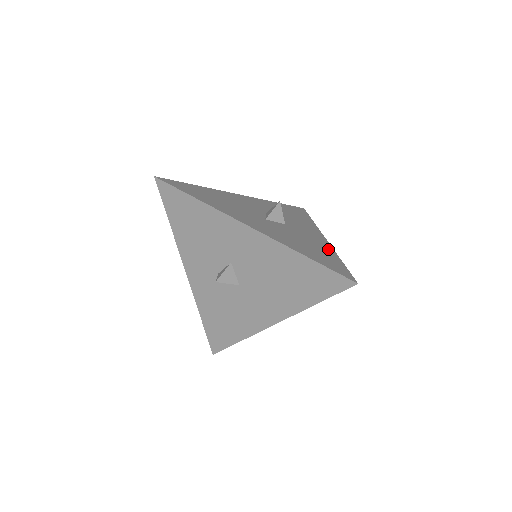
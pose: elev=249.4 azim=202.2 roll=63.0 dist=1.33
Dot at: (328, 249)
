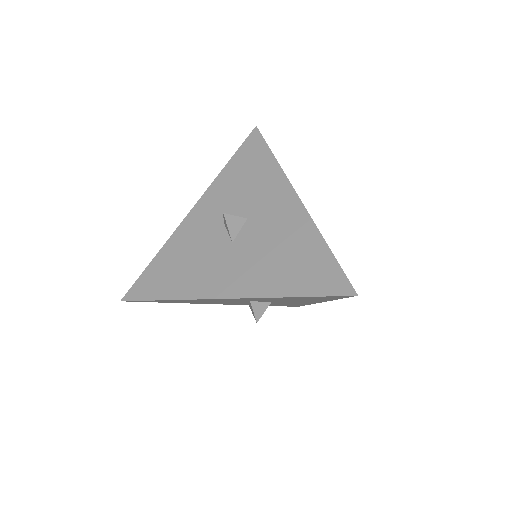
Dot at: occluded
